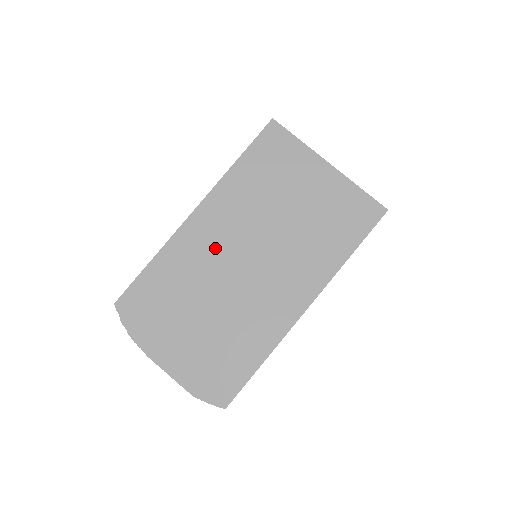
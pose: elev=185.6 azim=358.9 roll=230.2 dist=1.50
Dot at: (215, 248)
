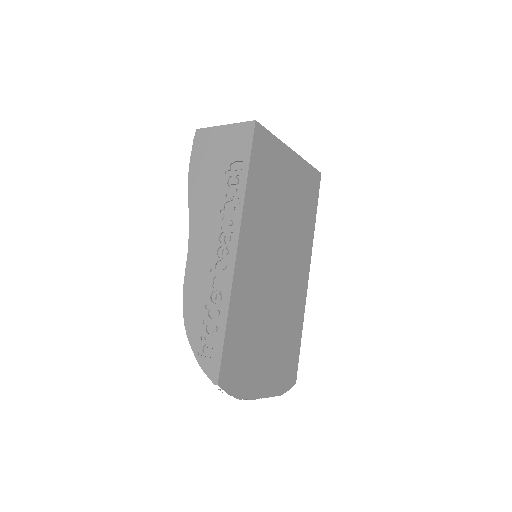
Dot at: (259, 273)
